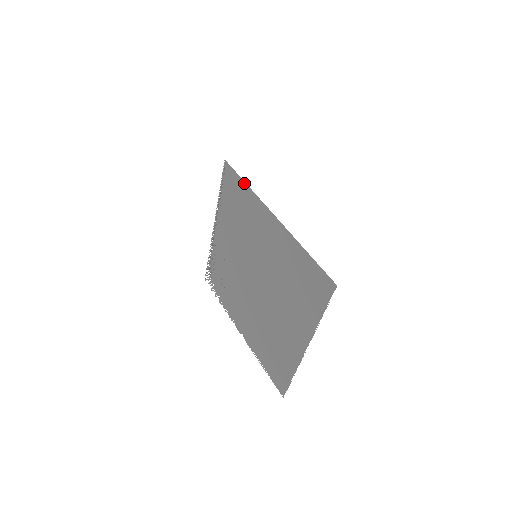
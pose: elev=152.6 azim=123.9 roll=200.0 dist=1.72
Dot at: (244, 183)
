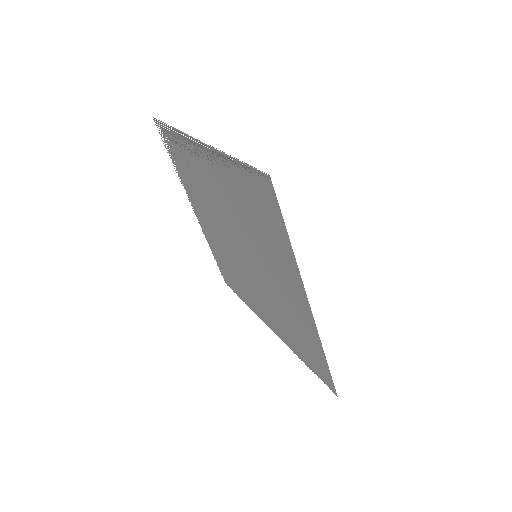
Dot at: (287, 238)
